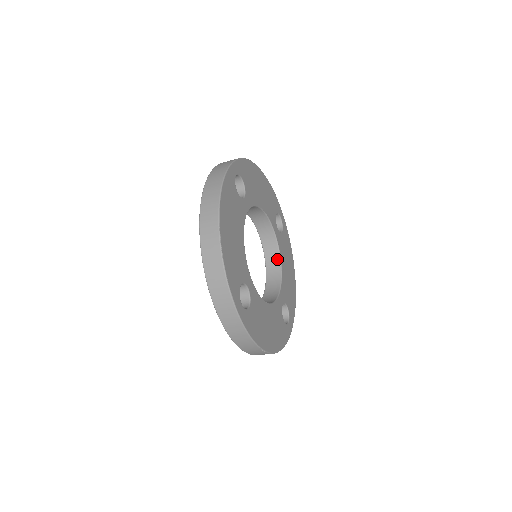
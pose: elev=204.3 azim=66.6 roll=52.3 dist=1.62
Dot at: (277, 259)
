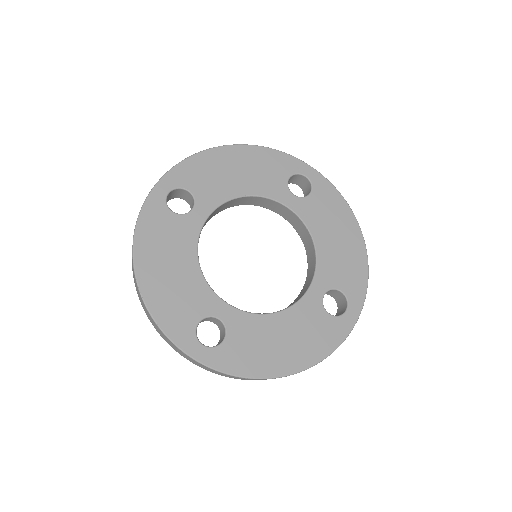
Dot at: (308, 235)
